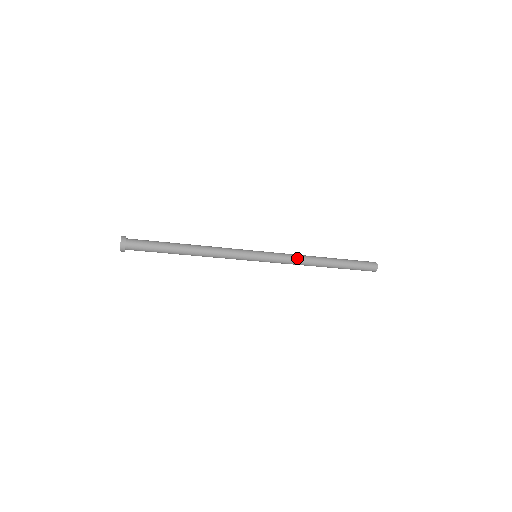
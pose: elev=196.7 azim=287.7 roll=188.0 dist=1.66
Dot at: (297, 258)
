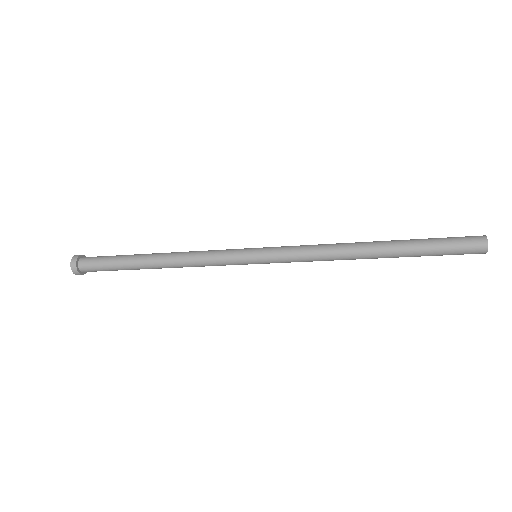
Dot at: (321, 254)
